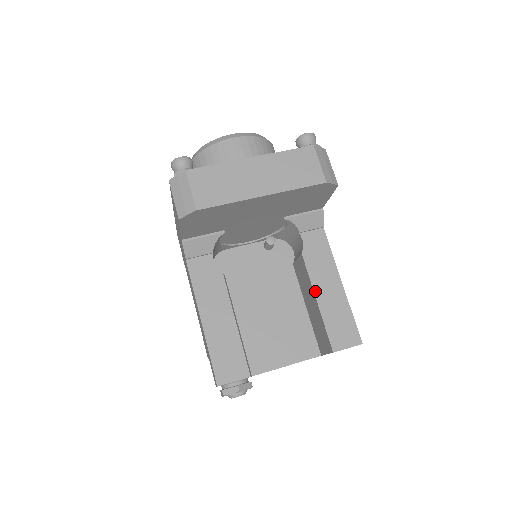
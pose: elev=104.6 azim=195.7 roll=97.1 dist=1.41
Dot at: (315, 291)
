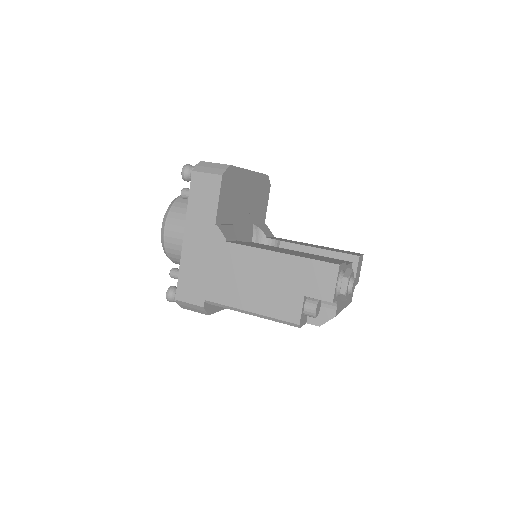
Dot at: (311, 246)
